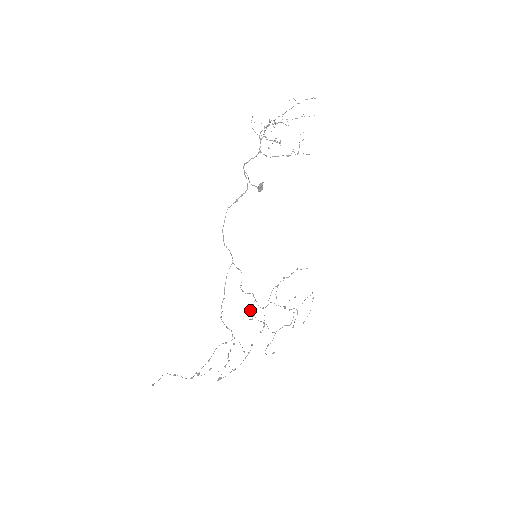
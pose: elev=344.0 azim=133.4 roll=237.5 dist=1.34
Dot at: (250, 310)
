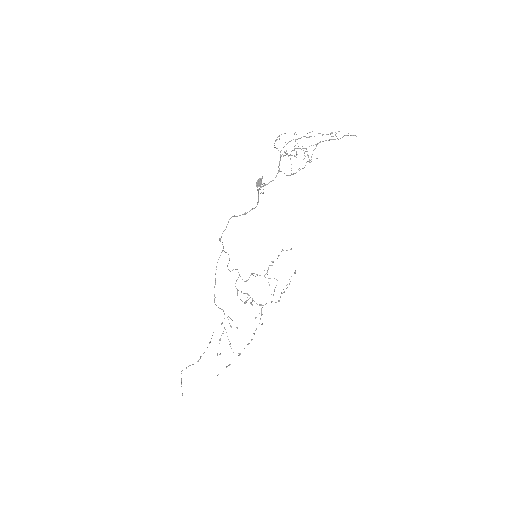
Dot at: occluded
